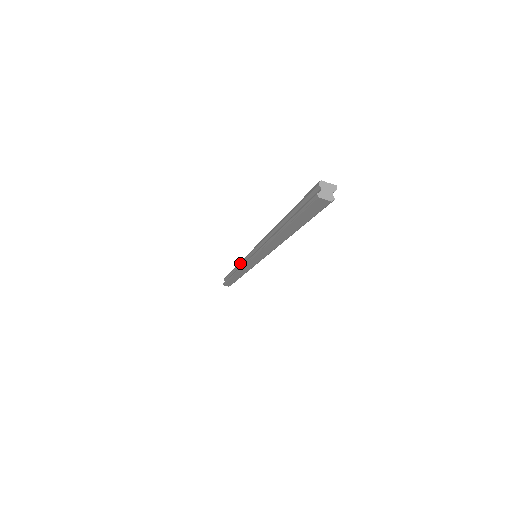
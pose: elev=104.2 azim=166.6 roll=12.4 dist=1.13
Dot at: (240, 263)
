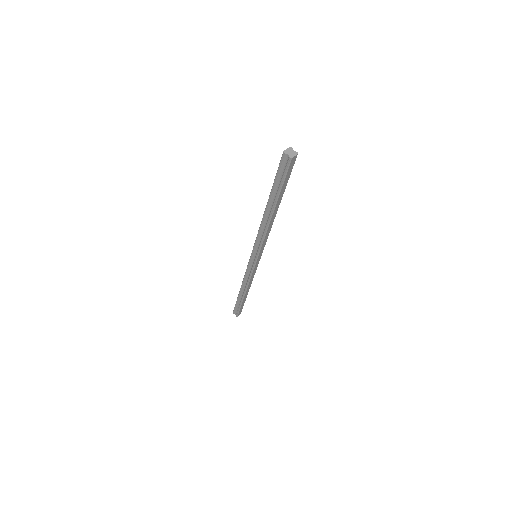
Dot at: (245, 279)
